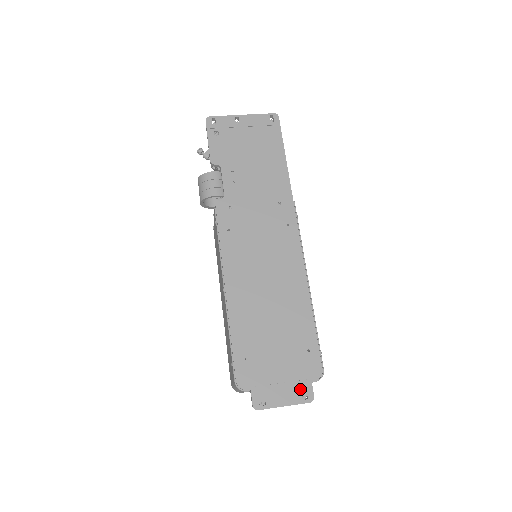
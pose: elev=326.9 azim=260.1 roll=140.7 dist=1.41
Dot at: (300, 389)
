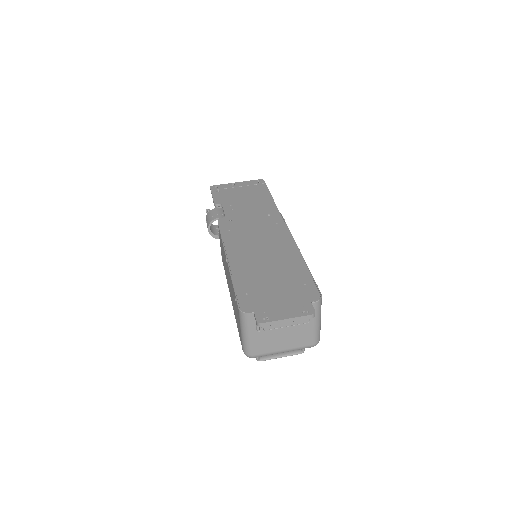
Dot at: (301, 307)
